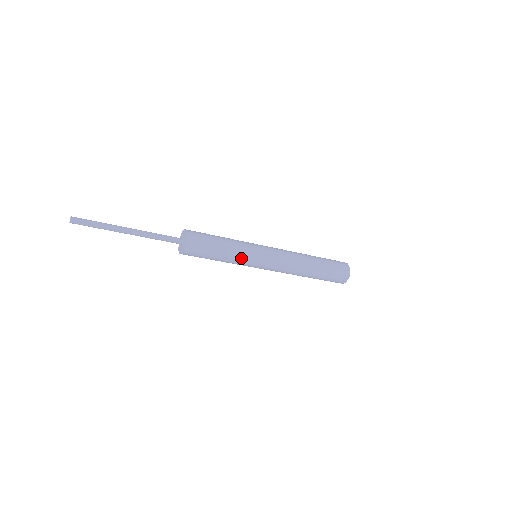
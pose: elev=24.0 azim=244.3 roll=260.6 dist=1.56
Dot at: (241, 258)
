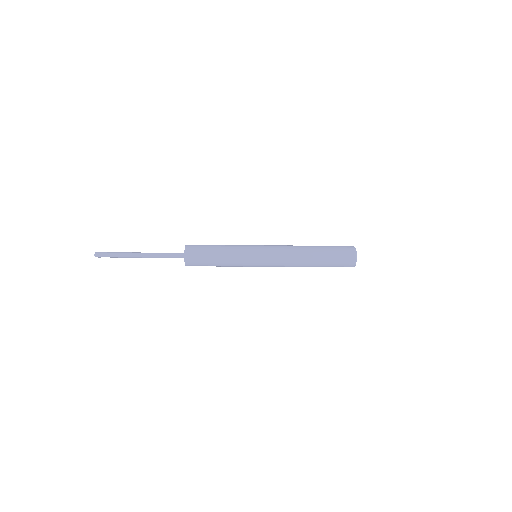
Dot at: (238, 266)
